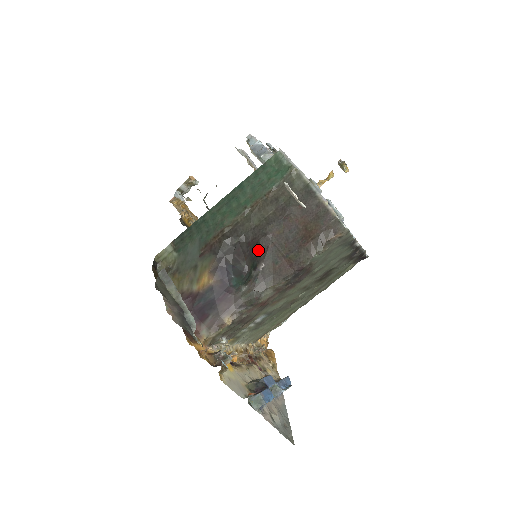
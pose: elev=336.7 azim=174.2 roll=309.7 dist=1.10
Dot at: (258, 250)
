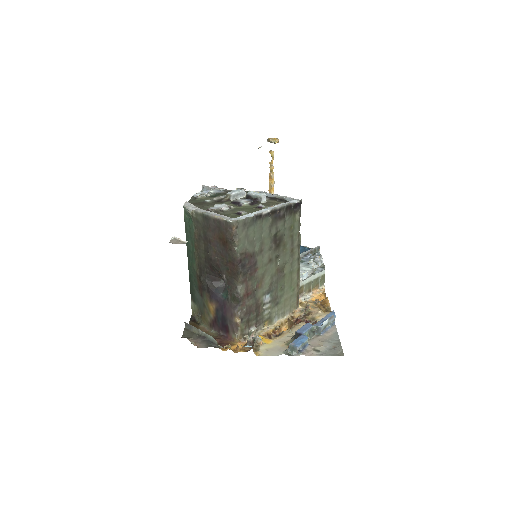
Dot at: (216, 270)
